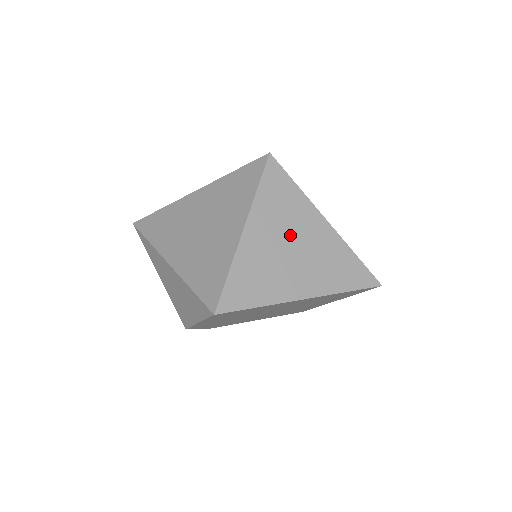
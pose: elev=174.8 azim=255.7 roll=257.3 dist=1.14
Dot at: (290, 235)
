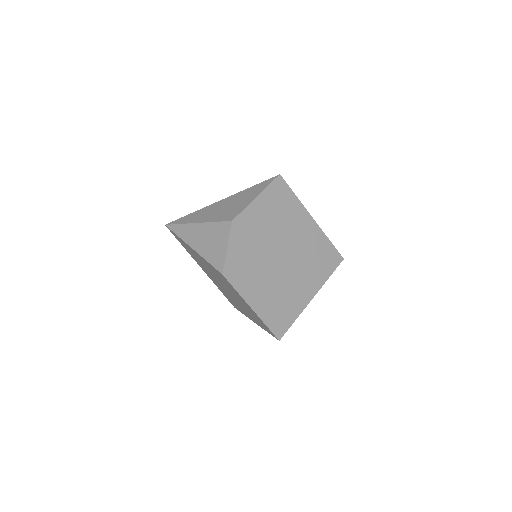
Dot at: occluded
